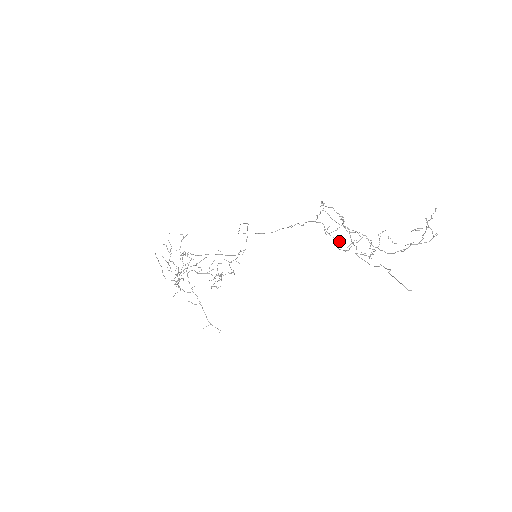
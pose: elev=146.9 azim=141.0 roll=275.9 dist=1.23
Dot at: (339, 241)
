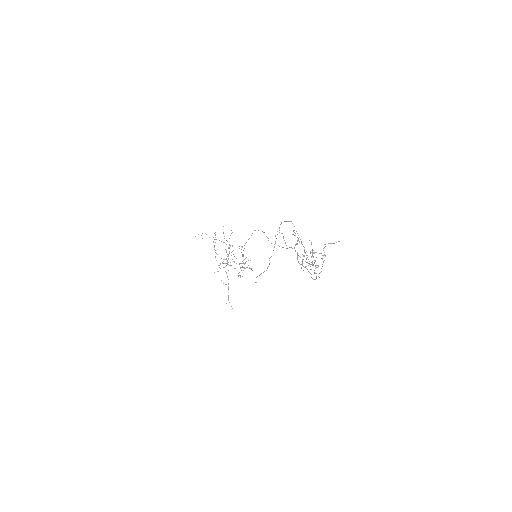
Dot at: occluded
